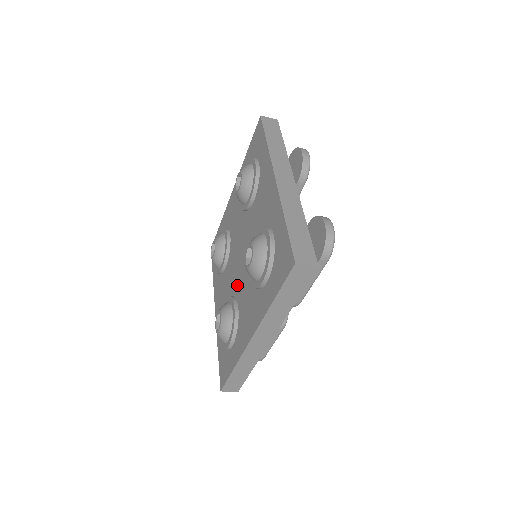
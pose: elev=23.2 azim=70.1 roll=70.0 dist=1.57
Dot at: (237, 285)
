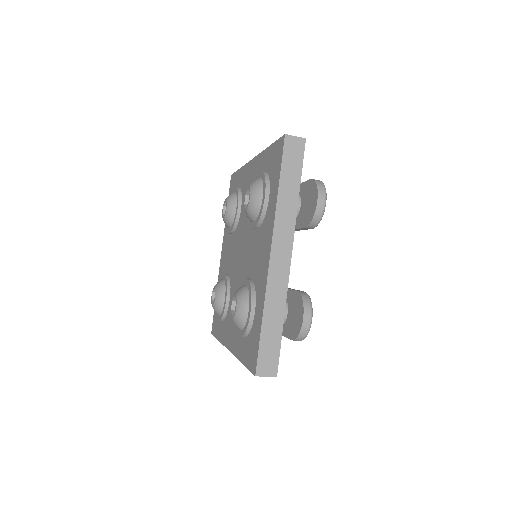
Dot at: (233, 278)
